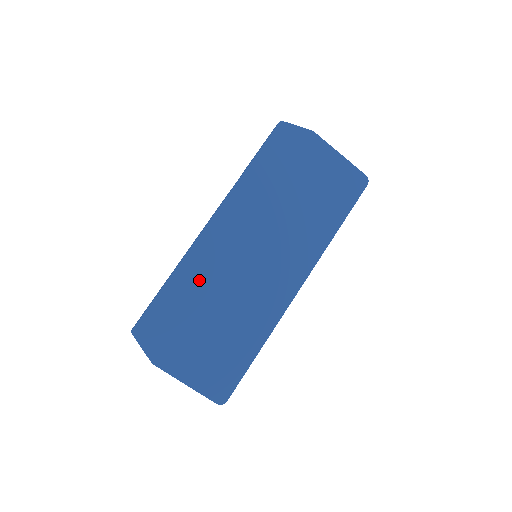
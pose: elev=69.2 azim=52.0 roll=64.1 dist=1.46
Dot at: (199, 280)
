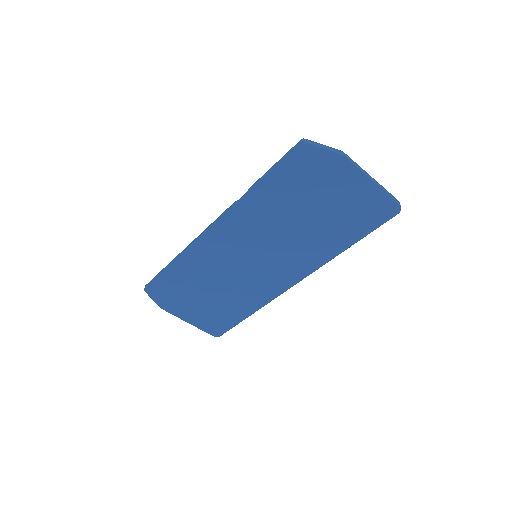
Dot at: (200, 267)
